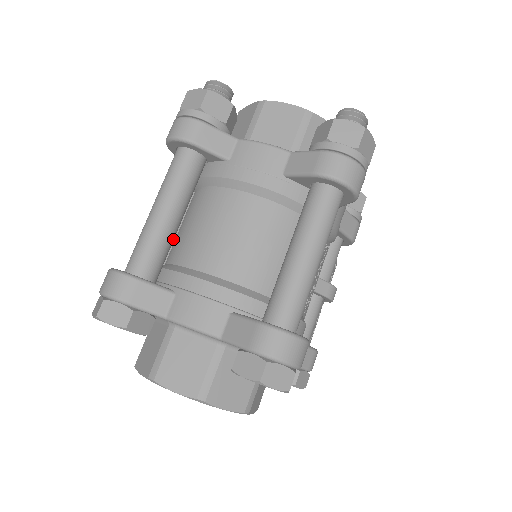
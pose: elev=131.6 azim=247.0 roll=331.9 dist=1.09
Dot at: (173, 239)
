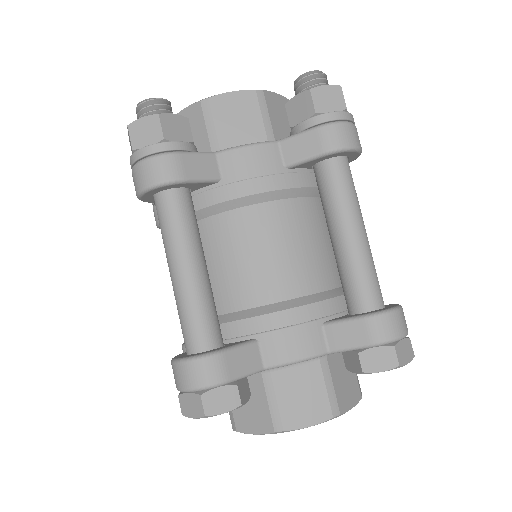
Dot at: (211, 290)
